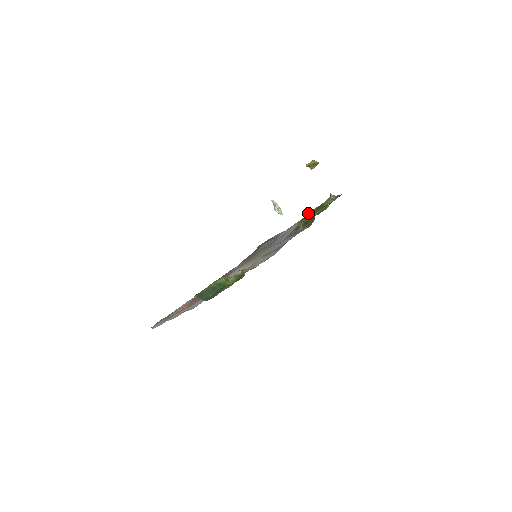
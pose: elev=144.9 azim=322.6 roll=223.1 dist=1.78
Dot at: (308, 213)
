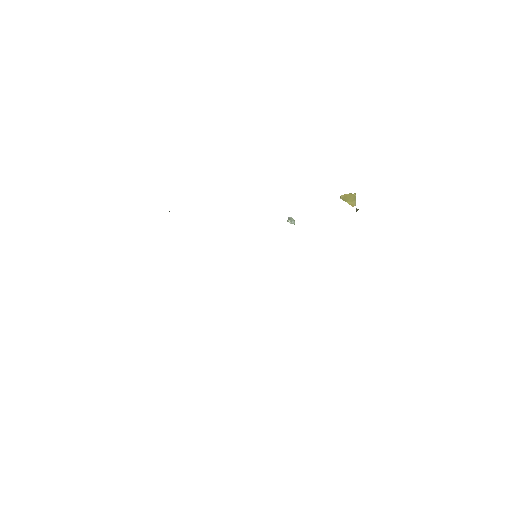
Dot at: occluded
